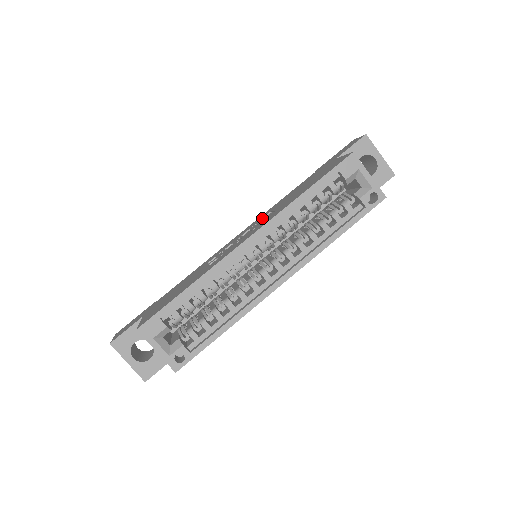
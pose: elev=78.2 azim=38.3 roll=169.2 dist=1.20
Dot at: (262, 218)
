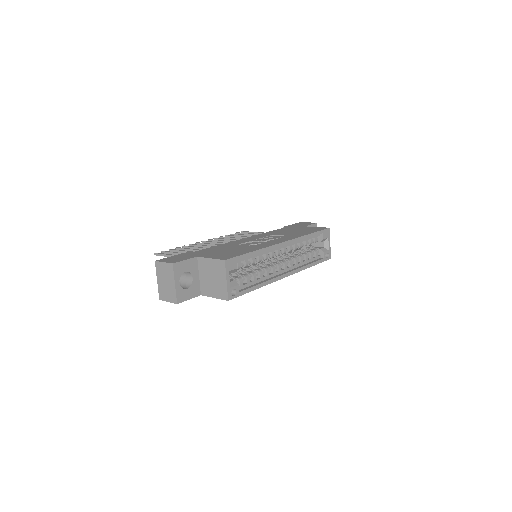
Dot at: (268, 236)
